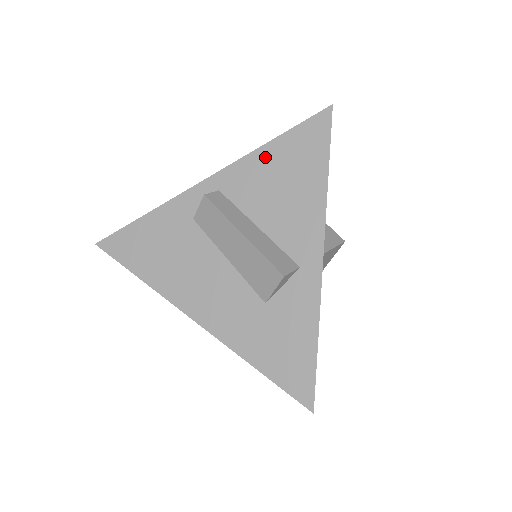
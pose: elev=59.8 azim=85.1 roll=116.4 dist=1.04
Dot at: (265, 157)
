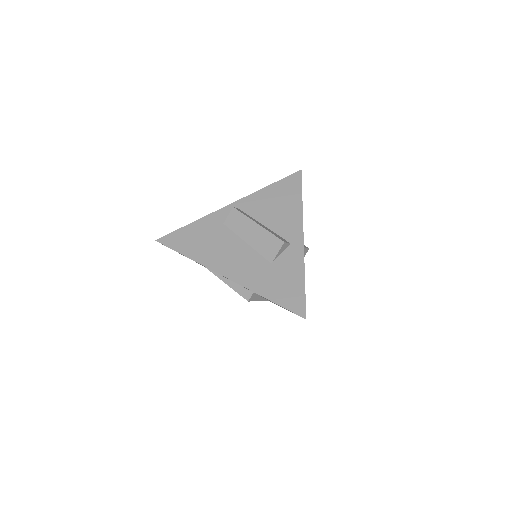
Dot at: (266, 193)
